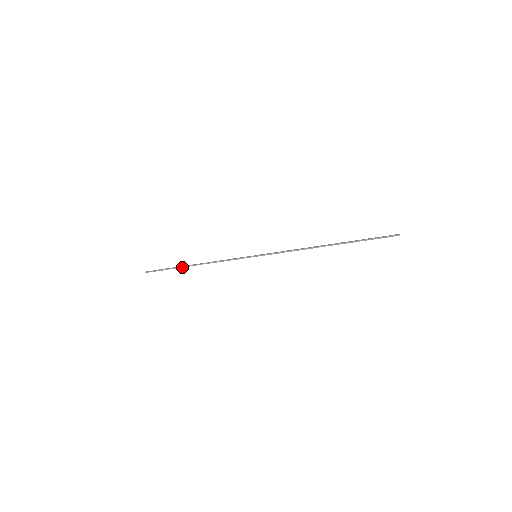
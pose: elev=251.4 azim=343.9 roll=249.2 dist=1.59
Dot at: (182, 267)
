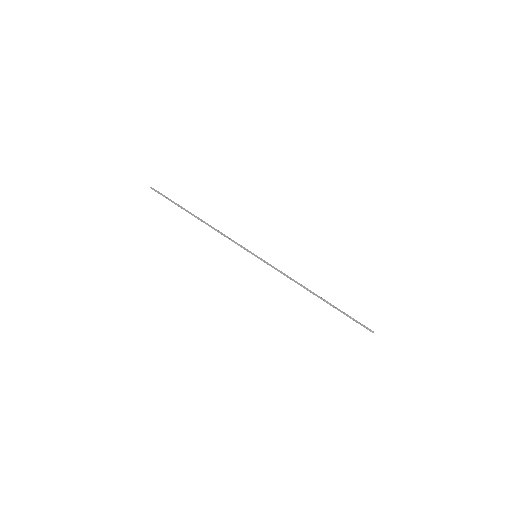
Dot at: occluded
